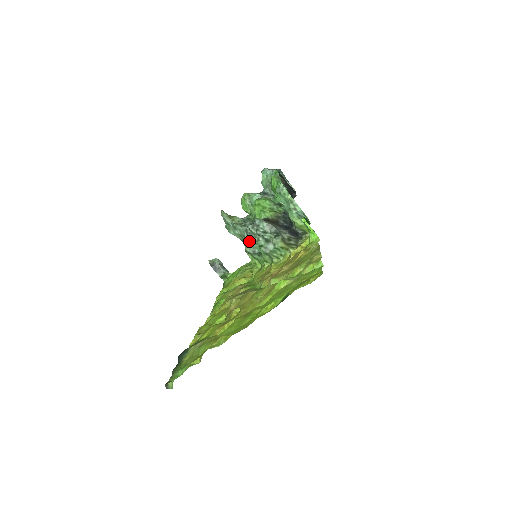
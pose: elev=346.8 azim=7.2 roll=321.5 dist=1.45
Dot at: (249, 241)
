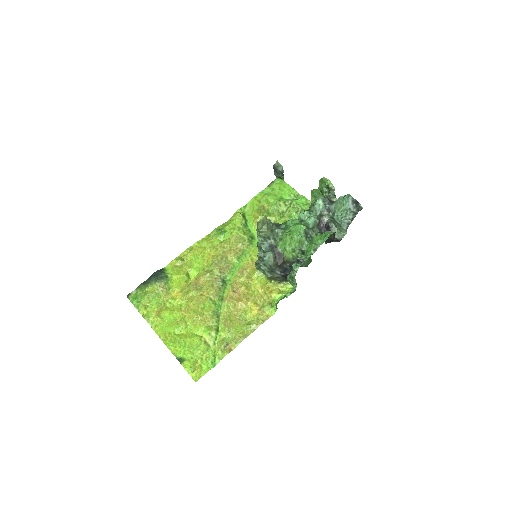
Dot at: (258, 250)
